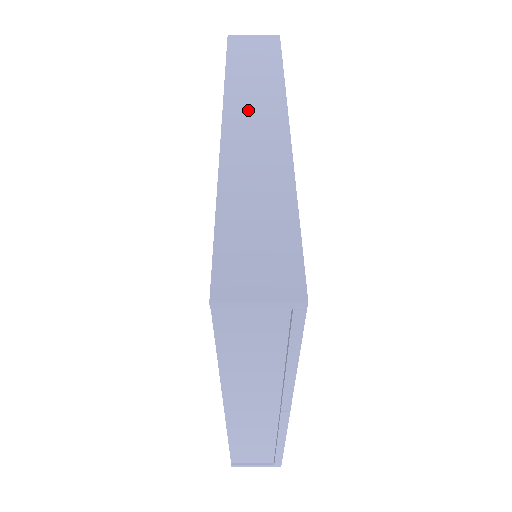
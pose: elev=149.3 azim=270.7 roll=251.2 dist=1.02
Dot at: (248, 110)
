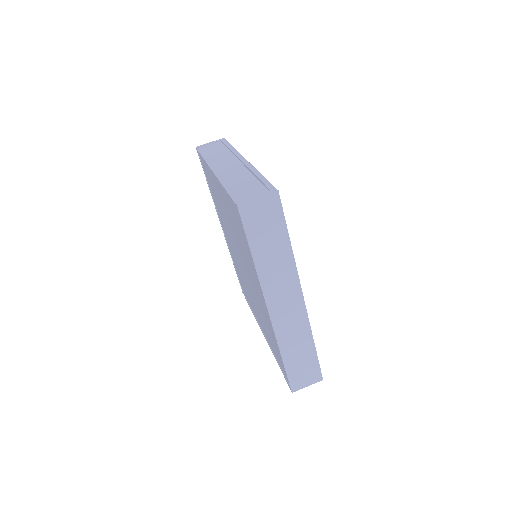
Dot at: (278, 292)
